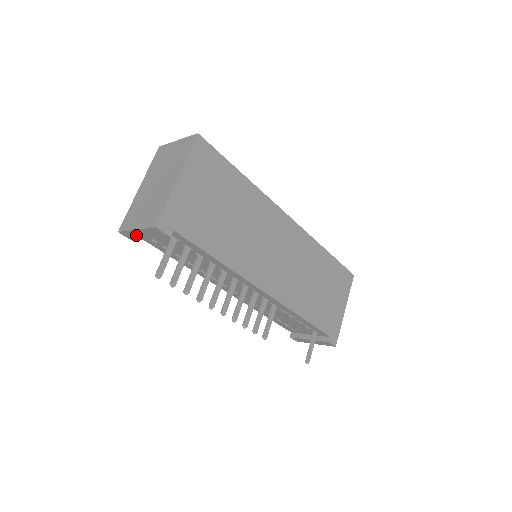
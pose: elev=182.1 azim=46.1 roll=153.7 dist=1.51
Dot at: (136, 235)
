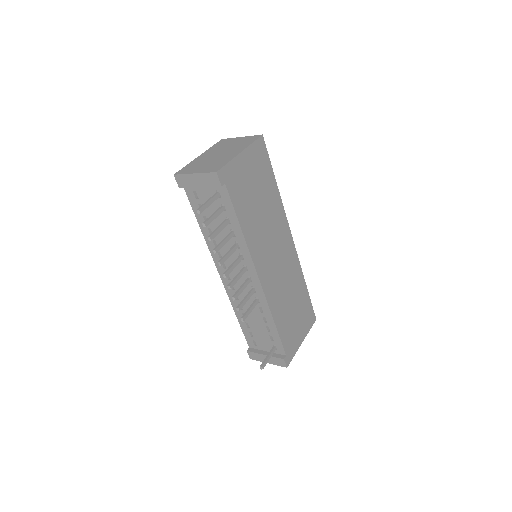
Dot at: (189, 181)
